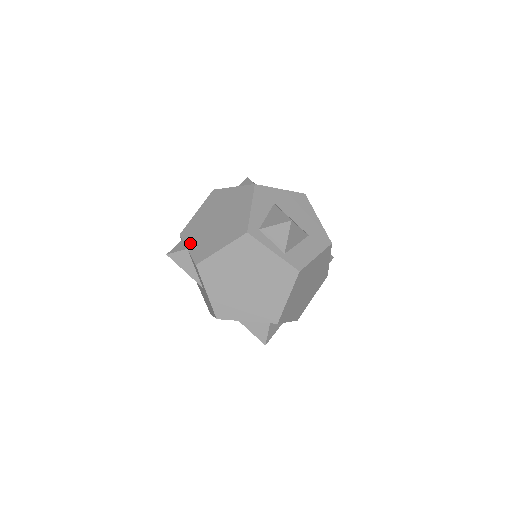
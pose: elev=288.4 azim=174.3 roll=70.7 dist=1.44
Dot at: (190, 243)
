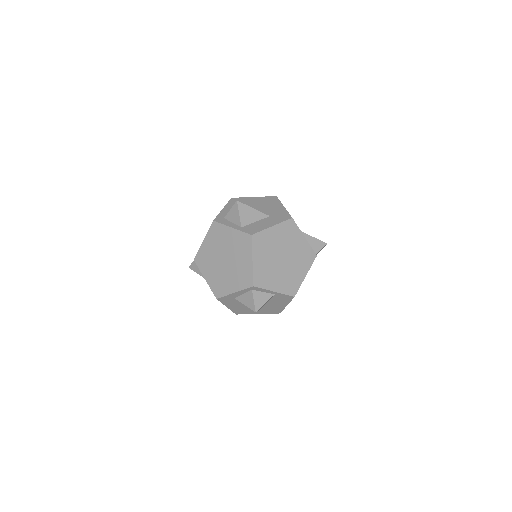
Dot at: occluded
